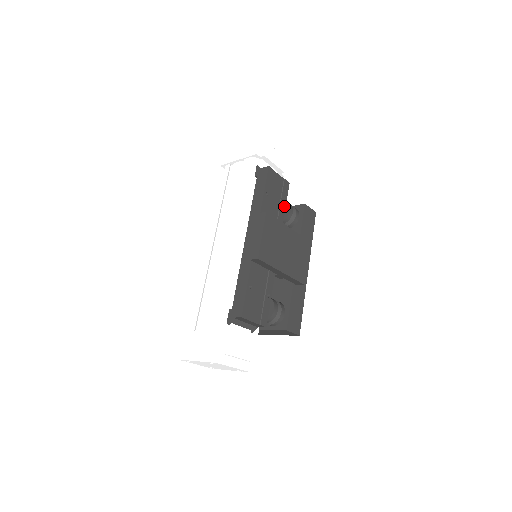
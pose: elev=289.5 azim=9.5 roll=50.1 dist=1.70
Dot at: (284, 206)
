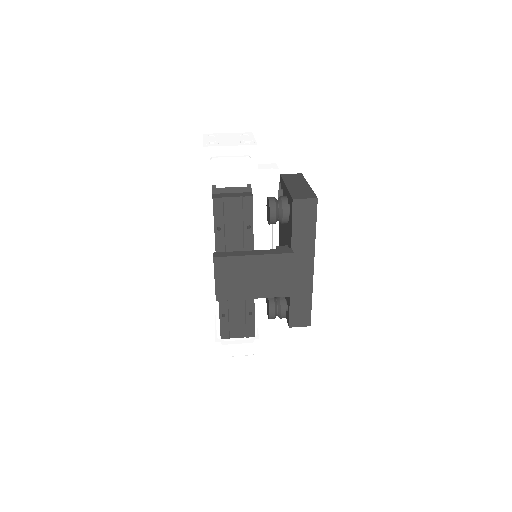
Dot at: (251, 226)
